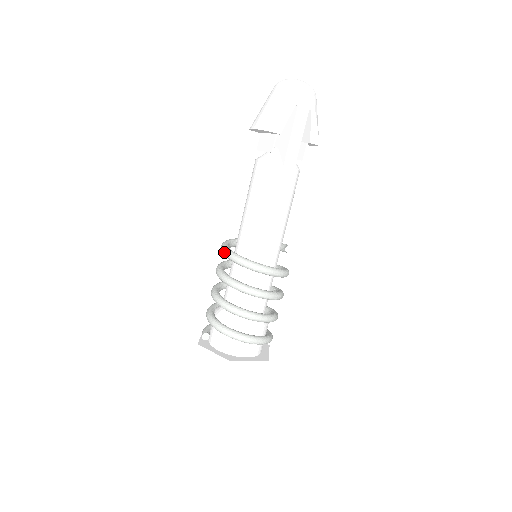
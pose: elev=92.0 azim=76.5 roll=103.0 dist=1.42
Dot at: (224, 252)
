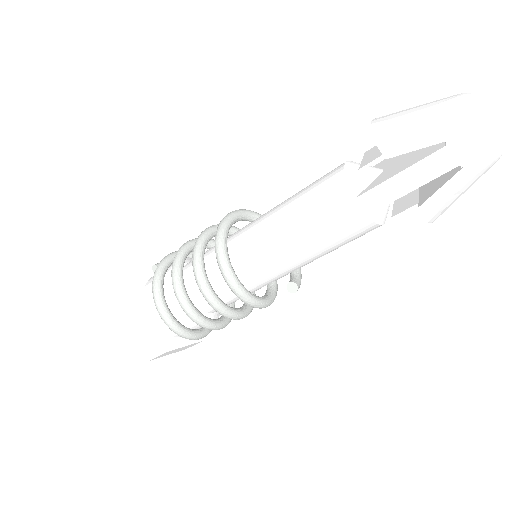
Dot at: (223, 218)
